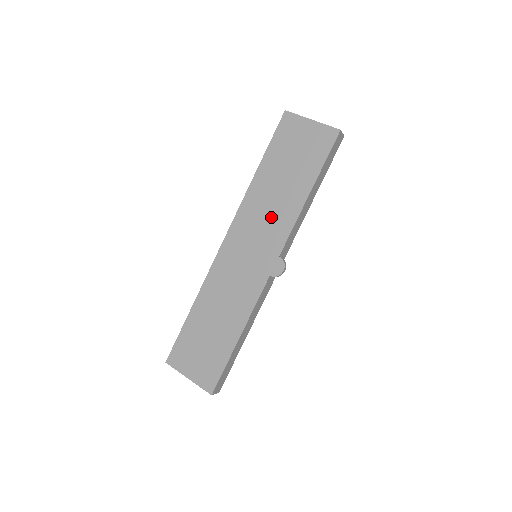
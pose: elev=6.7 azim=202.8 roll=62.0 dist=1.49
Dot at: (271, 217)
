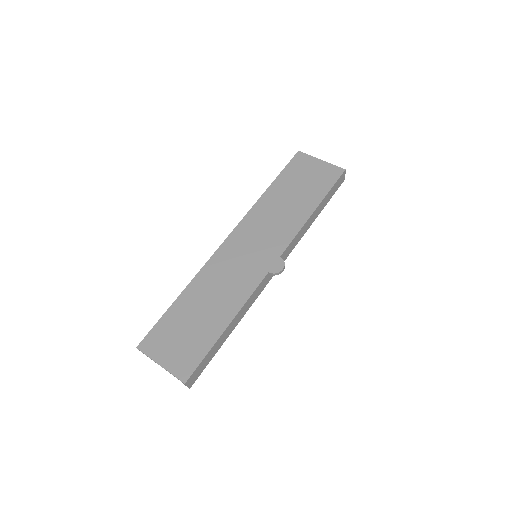
Dot at: (276, 225)
